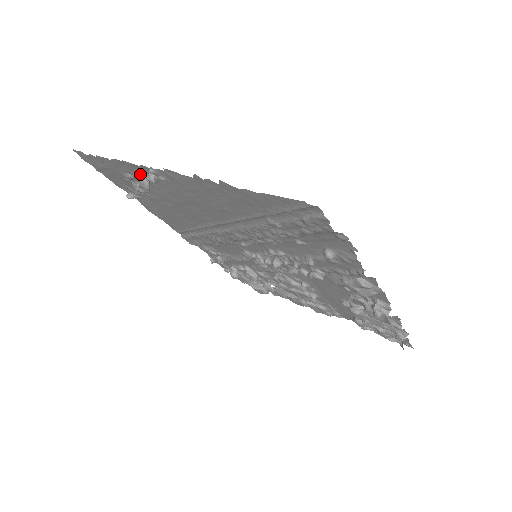
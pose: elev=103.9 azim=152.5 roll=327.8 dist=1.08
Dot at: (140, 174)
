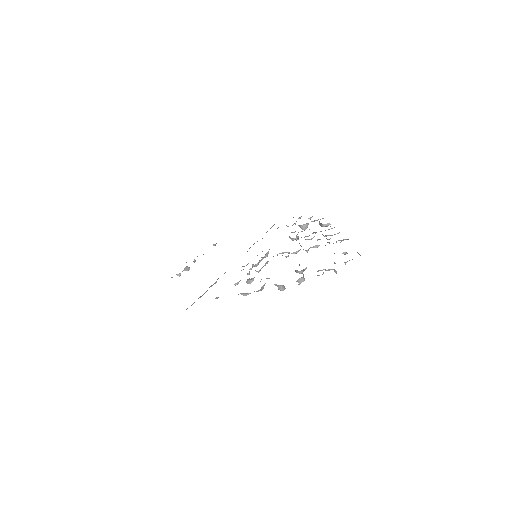
Dot at: occluded
